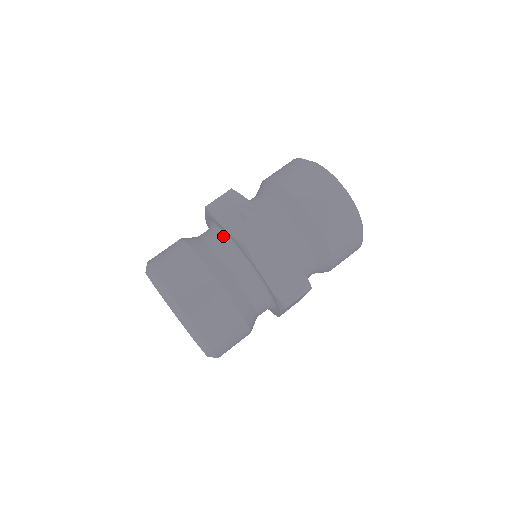
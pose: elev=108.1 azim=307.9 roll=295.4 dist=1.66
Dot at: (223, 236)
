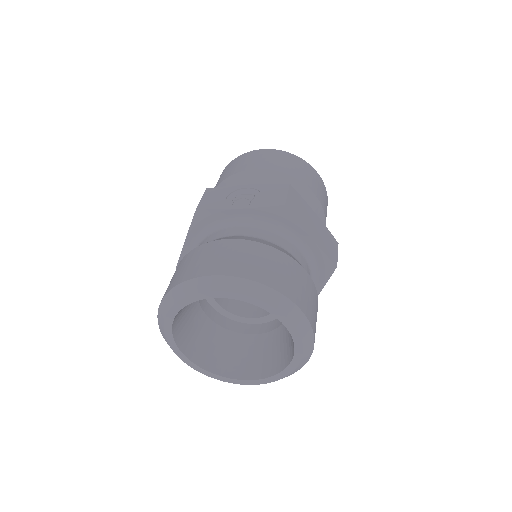
Dot at: (240, 222)
